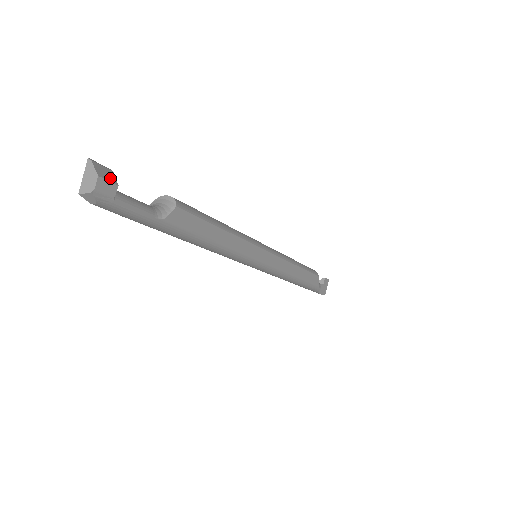
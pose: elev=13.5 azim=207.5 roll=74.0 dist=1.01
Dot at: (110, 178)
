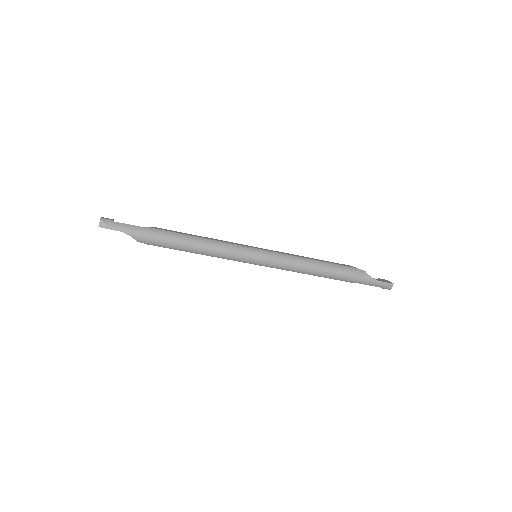
Dot at: occluded
